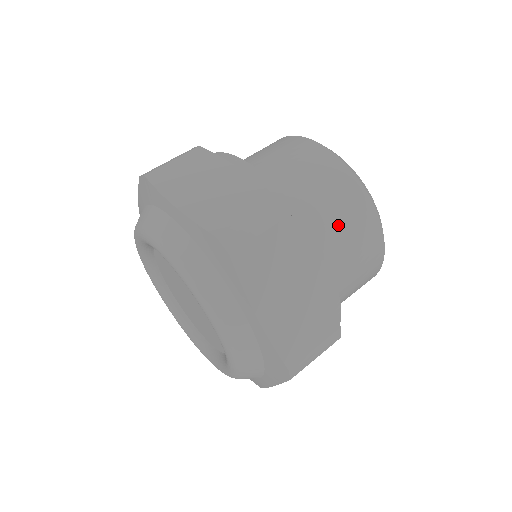
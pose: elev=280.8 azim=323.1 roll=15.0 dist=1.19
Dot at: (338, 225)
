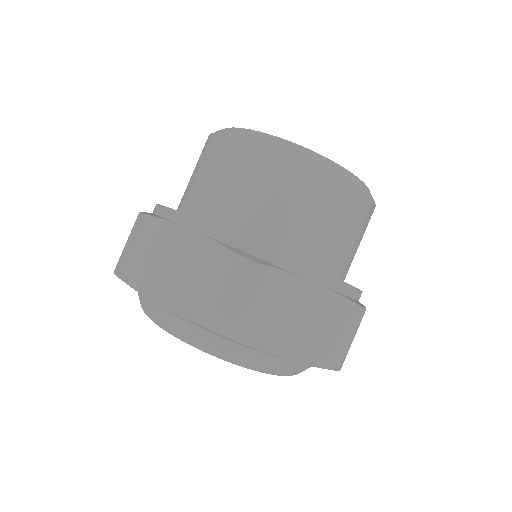
Dot at: (310, 218)
